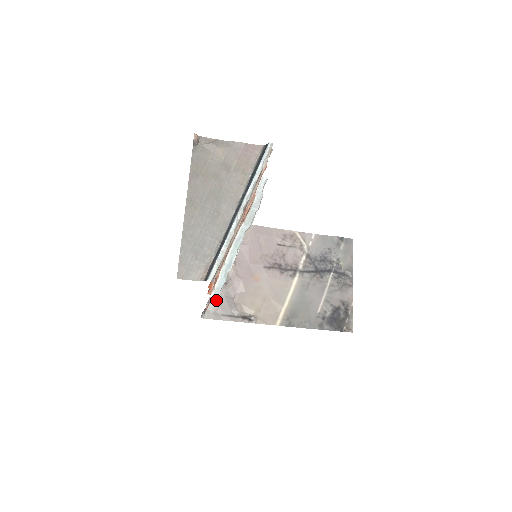
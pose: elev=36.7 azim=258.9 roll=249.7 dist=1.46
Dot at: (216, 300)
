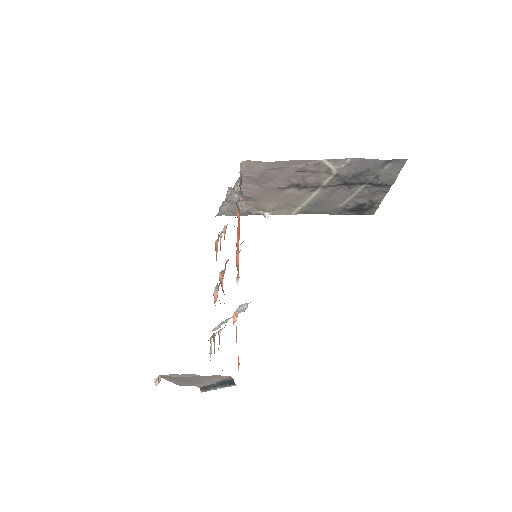
Dot at: (227, 207)
